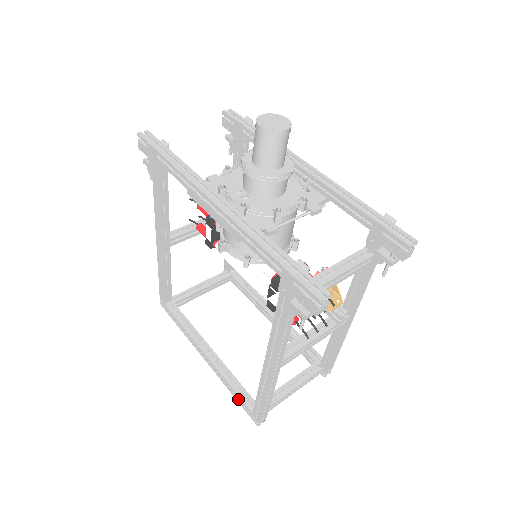
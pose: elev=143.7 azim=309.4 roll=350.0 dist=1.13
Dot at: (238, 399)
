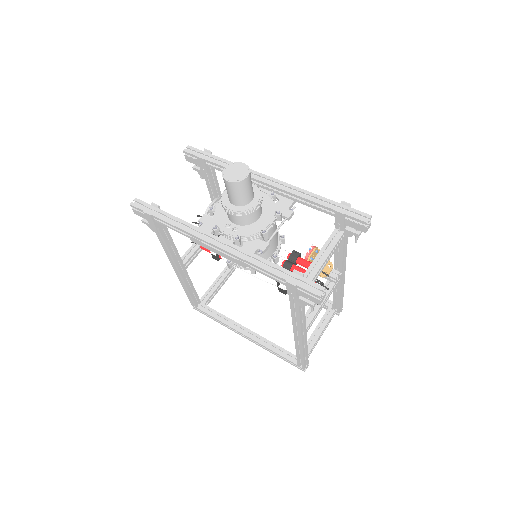
Dot at: (283, 358)
